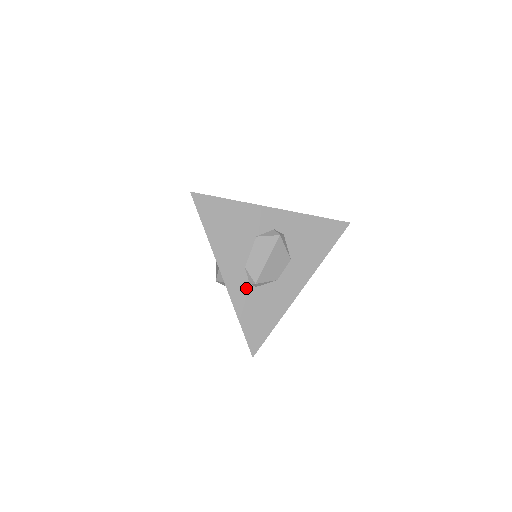
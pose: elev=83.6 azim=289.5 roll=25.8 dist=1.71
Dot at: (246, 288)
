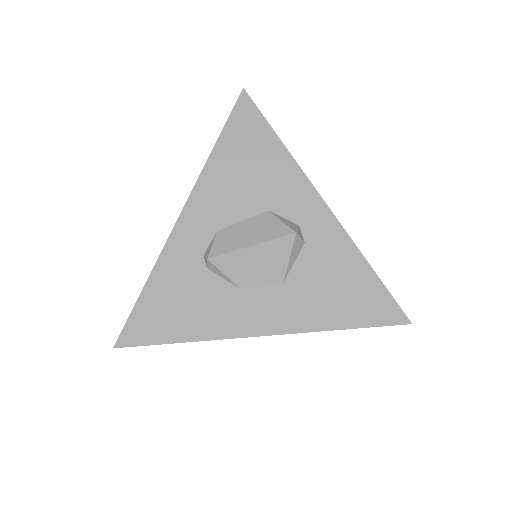
Dot at: (194, 256)
